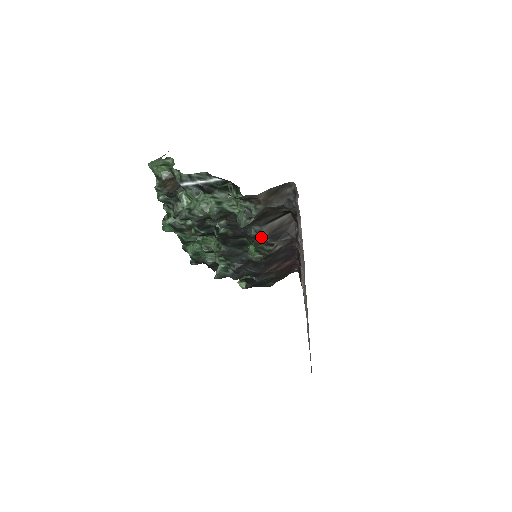
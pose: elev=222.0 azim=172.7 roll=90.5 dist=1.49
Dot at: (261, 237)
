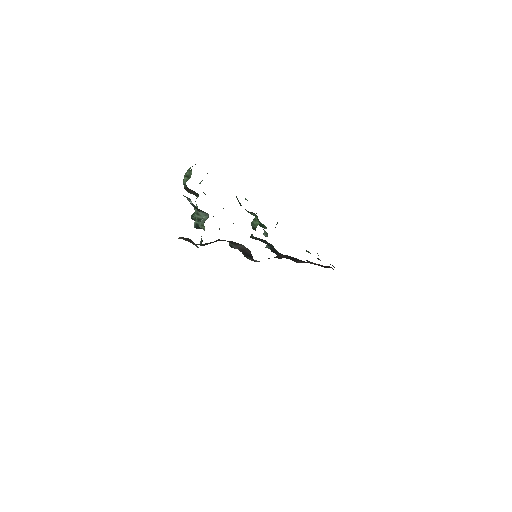
Dot at: occluded
